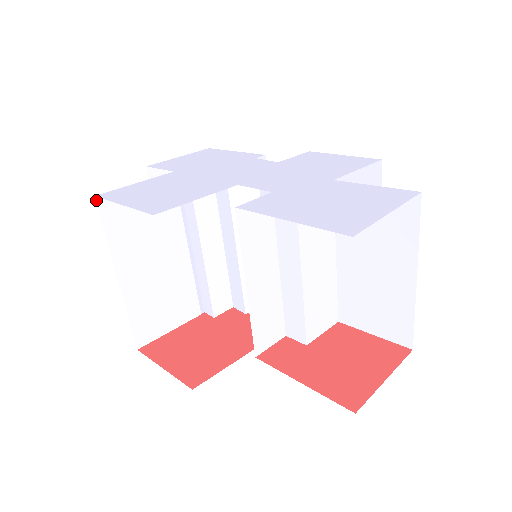
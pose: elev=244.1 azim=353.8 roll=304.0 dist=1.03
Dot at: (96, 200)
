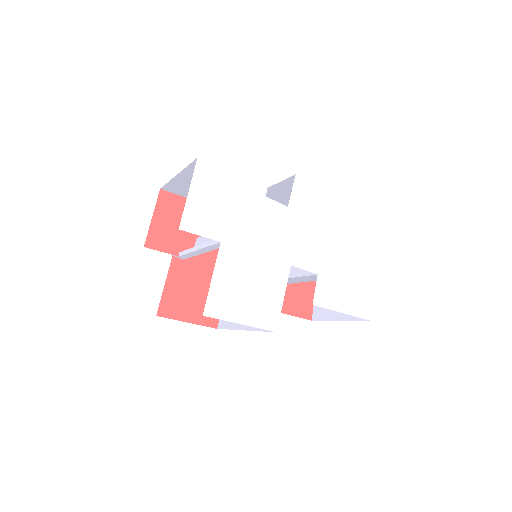
Dot at: occluded
